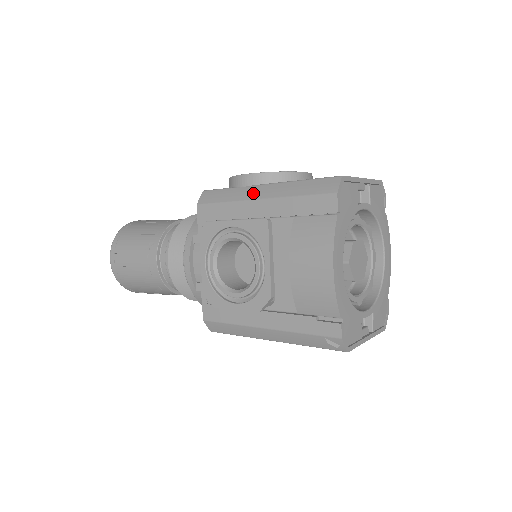
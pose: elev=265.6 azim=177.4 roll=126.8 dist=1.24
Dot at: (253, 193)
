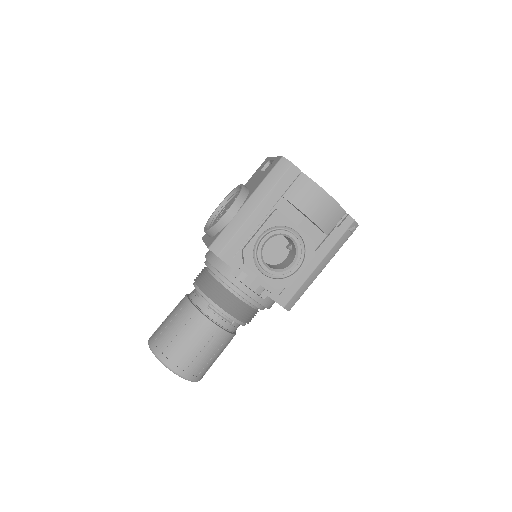
Dot at: (246, 212)
